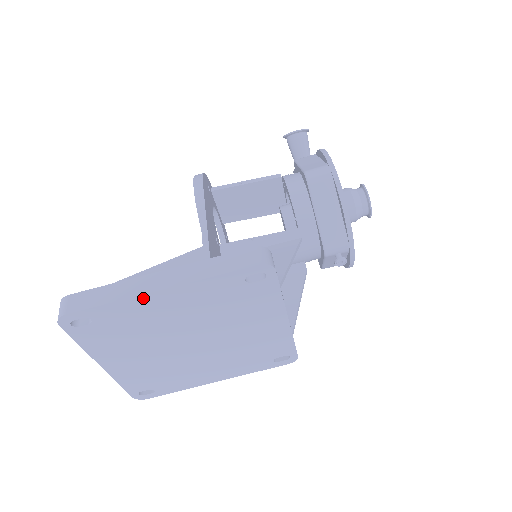
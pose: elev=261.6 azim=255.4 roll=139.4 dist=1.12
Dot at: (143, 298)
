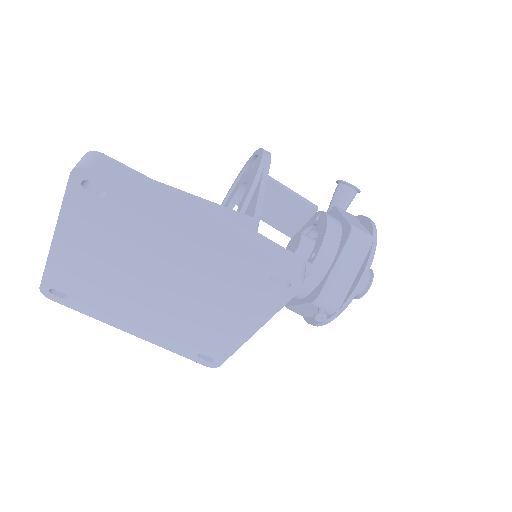
Dot at: (176, 218)
